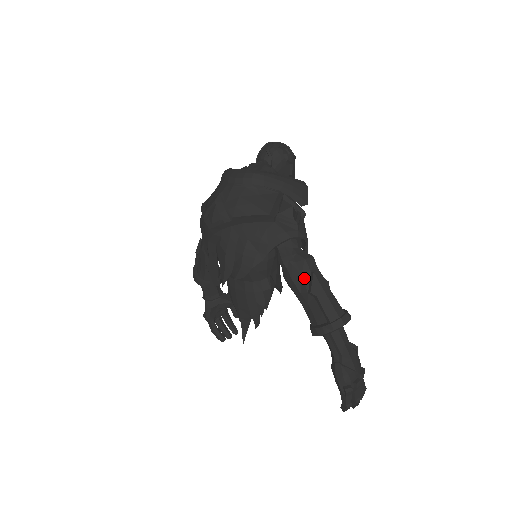
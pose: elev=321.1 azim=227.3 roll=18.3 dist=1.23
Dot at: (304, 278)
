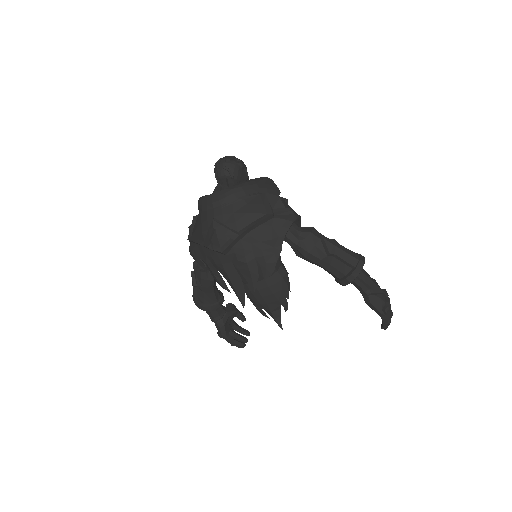
Dot at: (318, 247)
